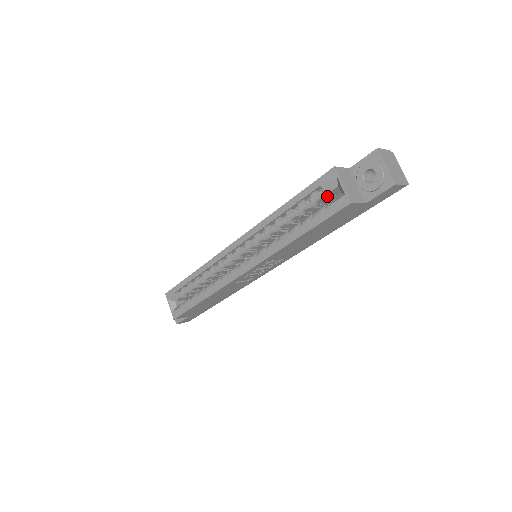
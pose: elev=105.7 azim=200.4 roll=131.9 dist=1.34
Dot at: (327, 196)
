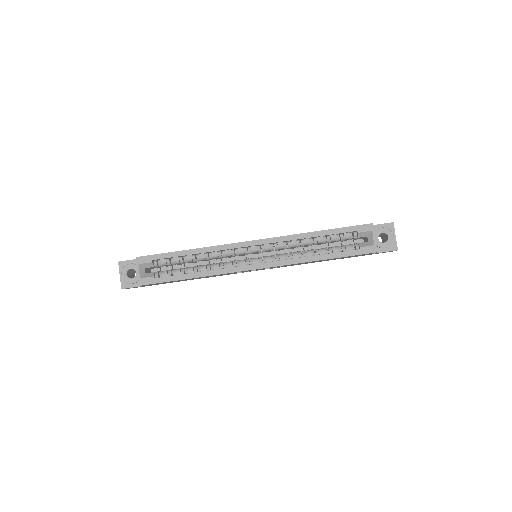
Dot at: (352, 238)
